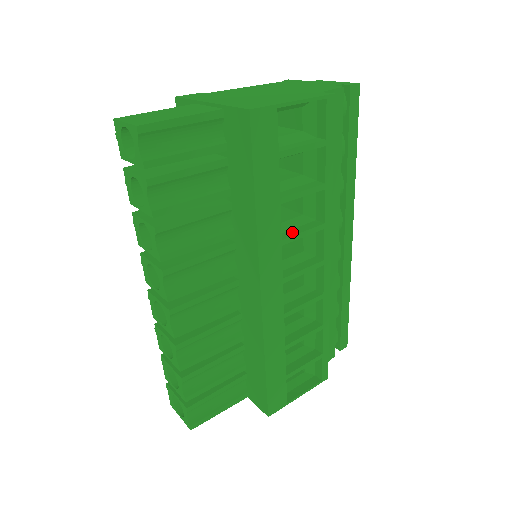
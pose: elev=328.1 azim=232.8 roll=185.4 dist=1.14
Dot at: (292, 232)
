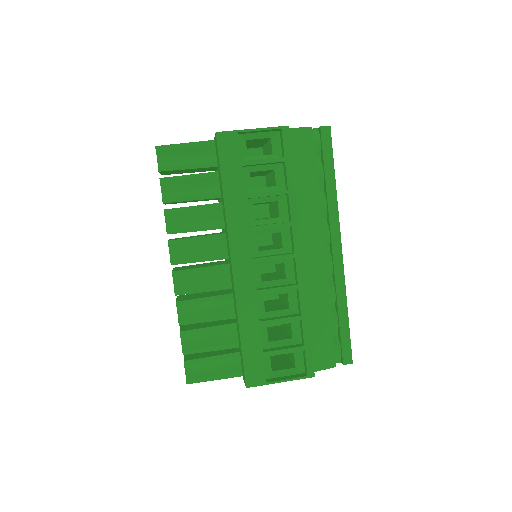
Dot at: (262, 225)
